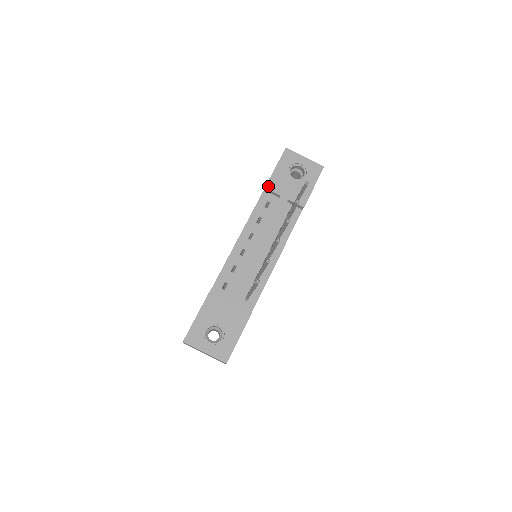
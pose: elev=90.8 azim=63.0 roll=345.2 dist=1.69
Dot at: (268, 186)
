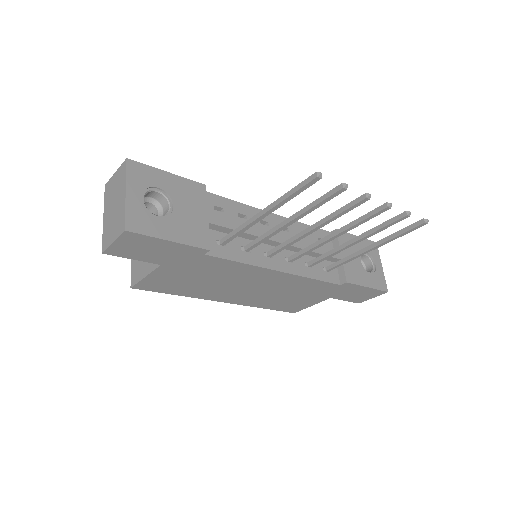
Dot at: occluded
